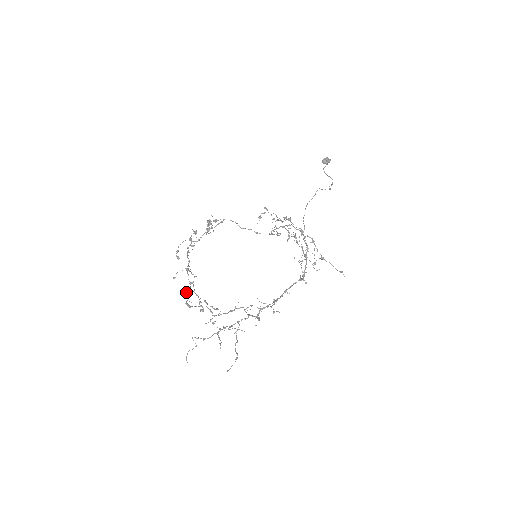
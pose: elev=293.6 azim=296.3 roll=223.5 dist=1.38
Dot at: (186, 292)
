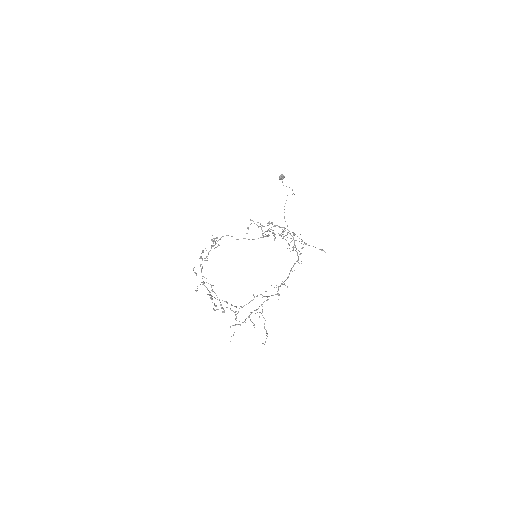
Dot at: (210, 298)
